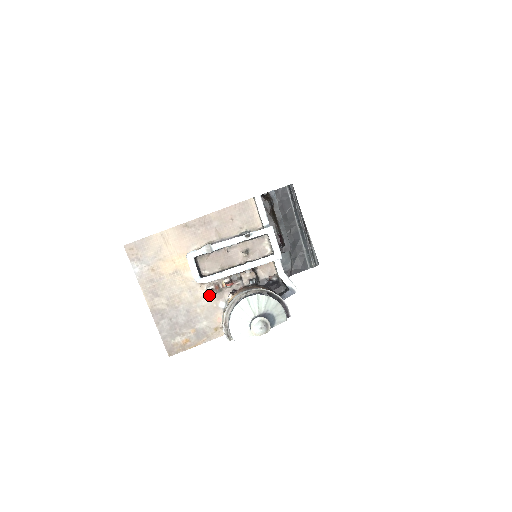
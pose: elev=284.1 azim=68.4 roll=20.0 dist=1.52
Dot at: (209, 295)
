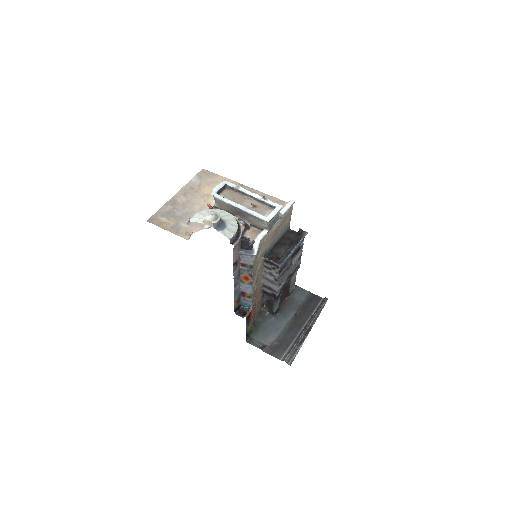
Dot at: occluded
